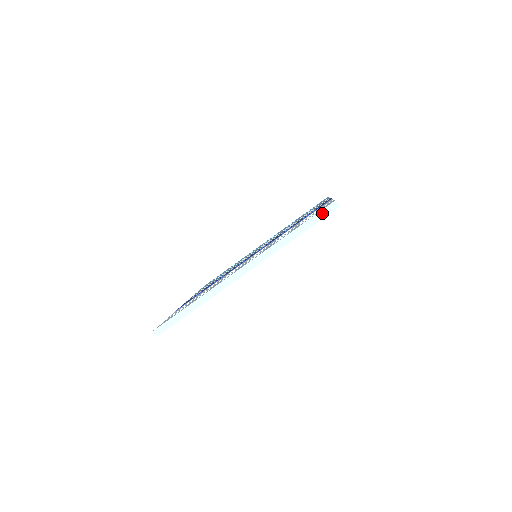
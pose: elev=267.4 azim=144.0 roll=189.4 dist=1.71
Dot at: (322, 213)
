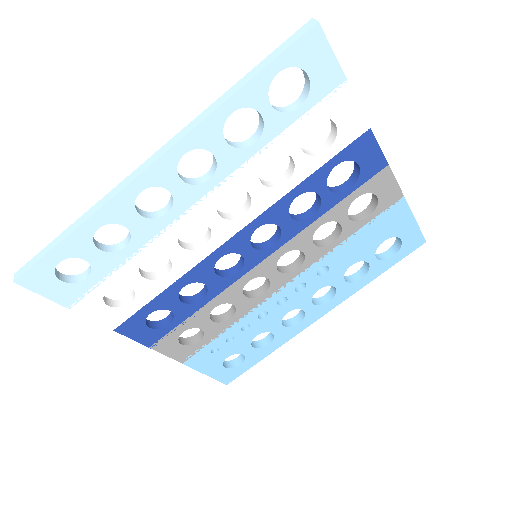
Dot at: (288, 41)
